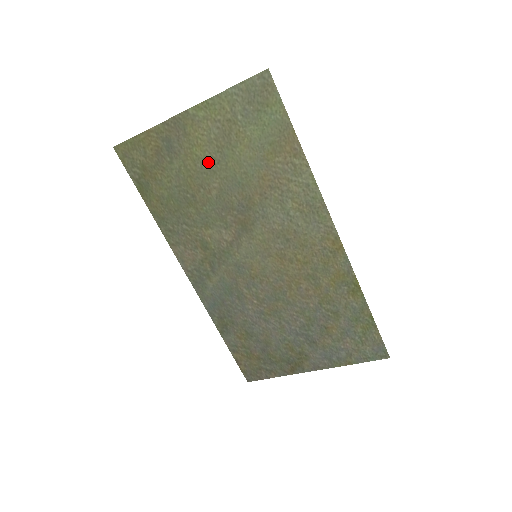
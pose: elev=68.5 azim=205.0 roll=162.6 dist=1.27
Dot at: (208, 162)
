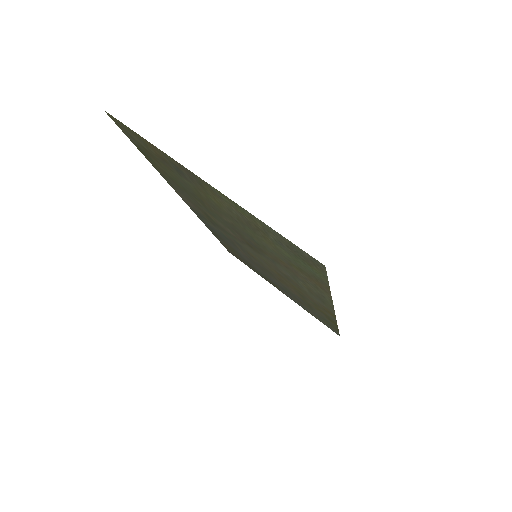
Dot at: (224, 211)
